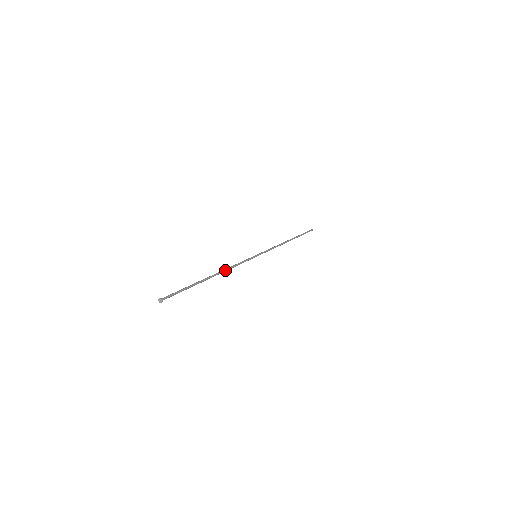
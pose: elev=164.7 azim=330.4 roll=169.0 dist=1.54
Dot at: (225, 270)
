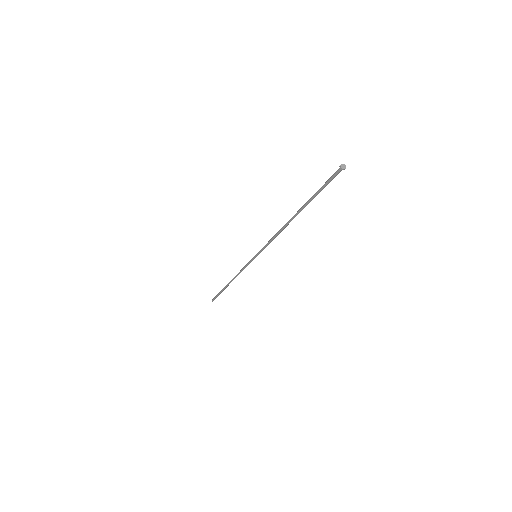
Dot at: (282, 228)
